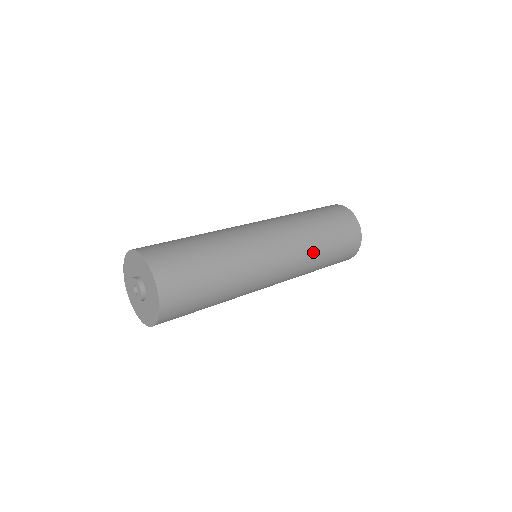
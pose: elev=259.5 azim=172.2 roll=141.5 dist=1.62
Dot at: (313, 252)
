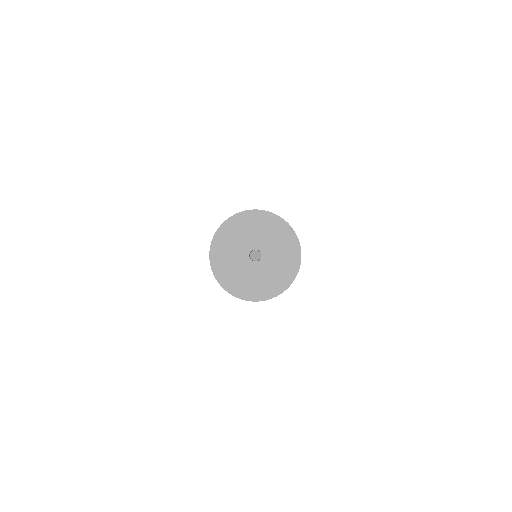
Dot at: occluded
